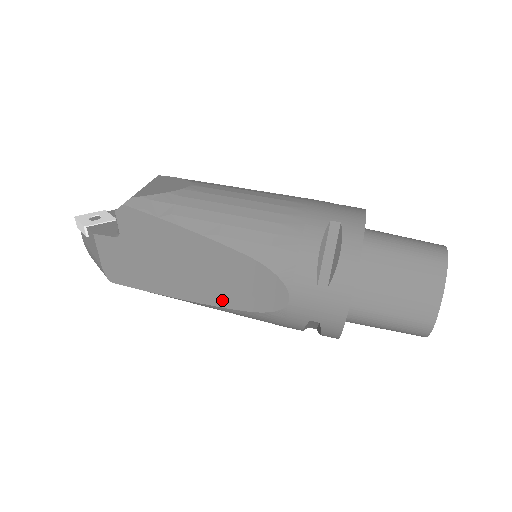
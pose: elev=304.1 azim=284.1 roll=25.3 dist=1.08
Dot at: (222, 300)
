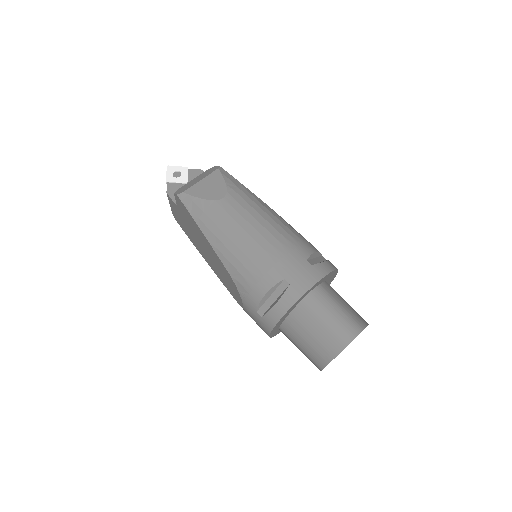
Dot at: (219, 276)
